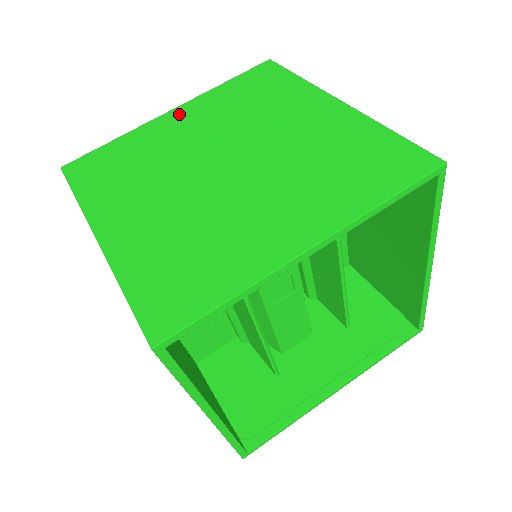
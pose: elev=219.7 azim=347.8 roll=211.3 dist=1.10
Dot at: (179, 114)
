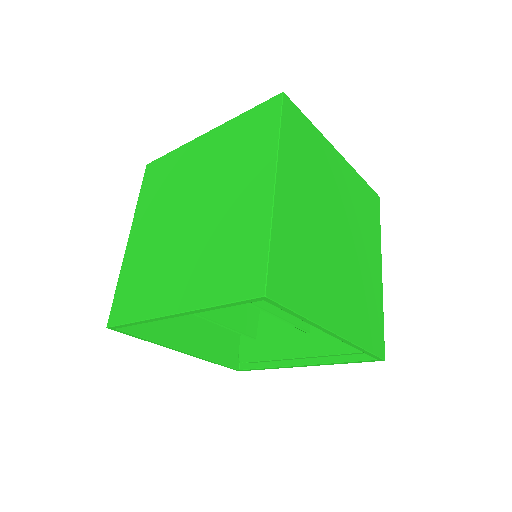
Dot at: (206, 141)
